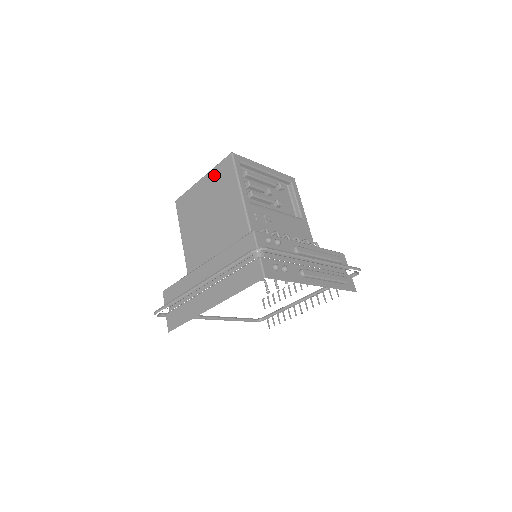
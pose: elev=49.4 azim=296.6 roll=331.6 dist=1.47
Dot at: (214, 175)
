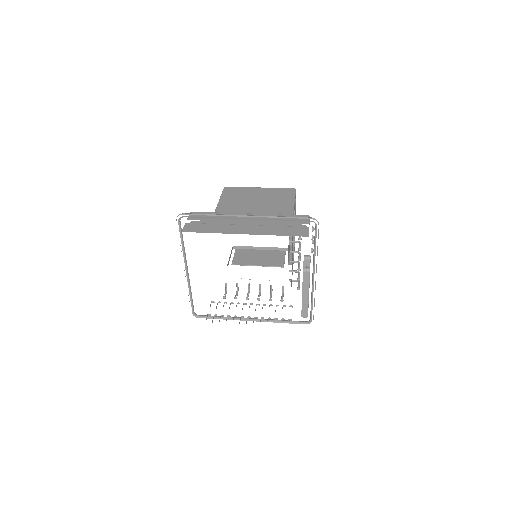
Dot at: (273, 190)
